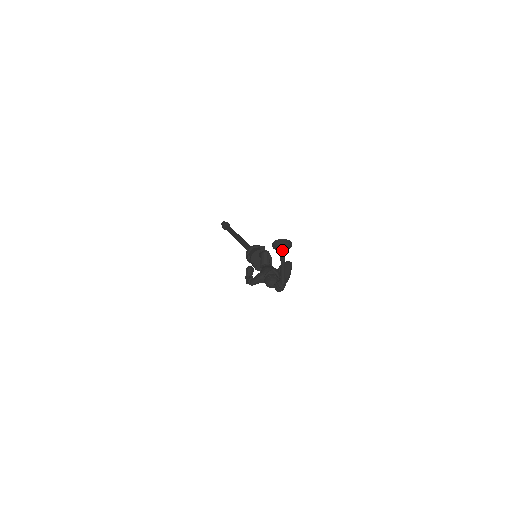
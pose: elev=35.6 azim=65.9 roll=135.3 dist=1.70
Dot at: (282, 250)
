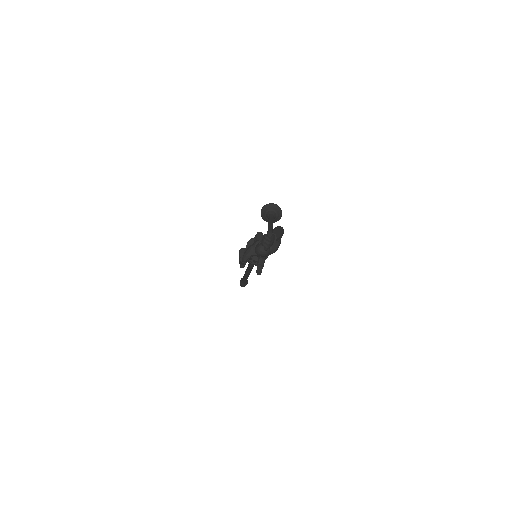
Dot at: (270, 214)
